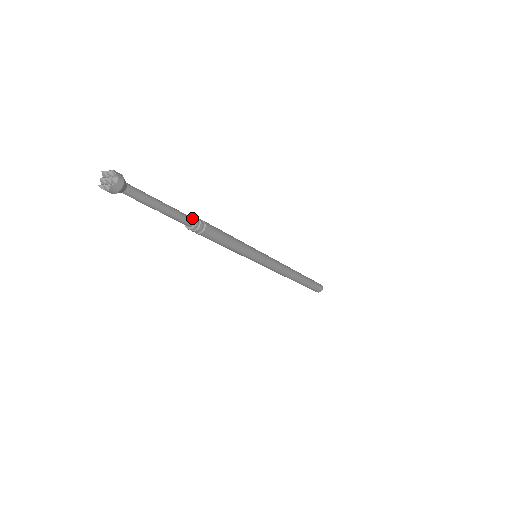
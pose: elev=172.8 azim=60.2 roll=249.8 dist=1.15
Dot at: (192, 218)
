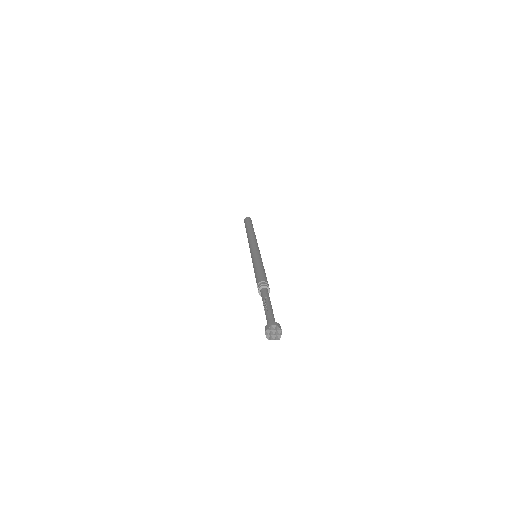
Dot at: (267, 290)
